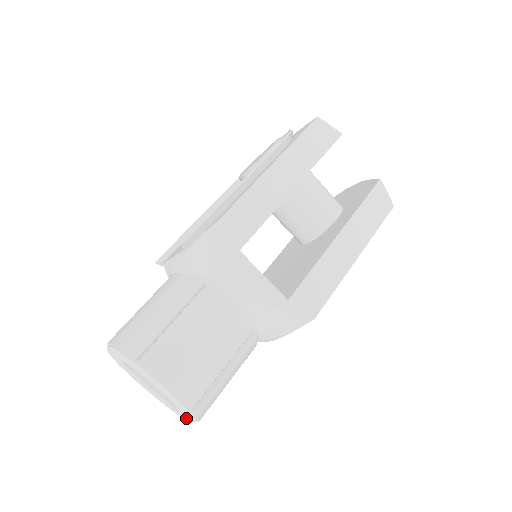
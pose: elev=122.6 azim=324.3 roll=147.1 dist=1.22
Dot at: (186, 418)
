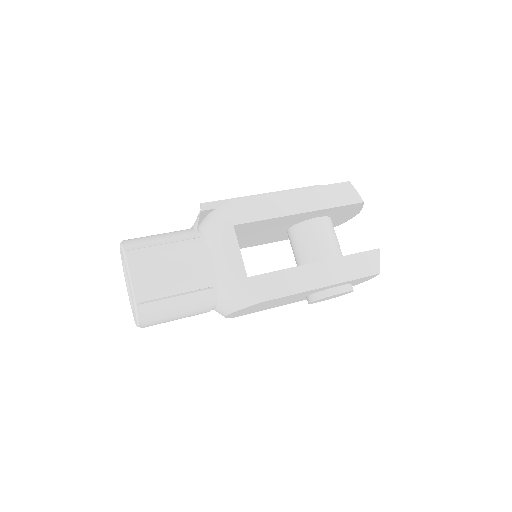
Dot at: occluded
